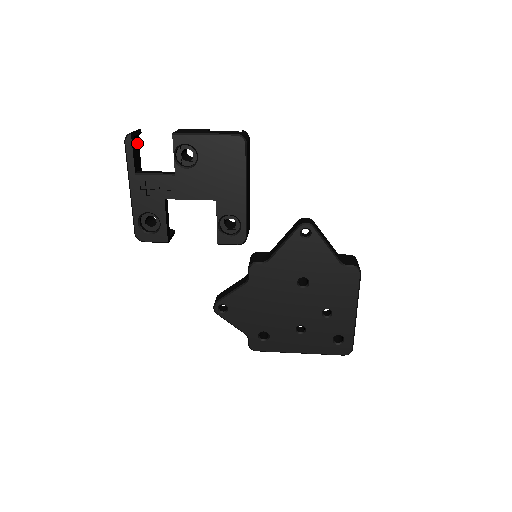
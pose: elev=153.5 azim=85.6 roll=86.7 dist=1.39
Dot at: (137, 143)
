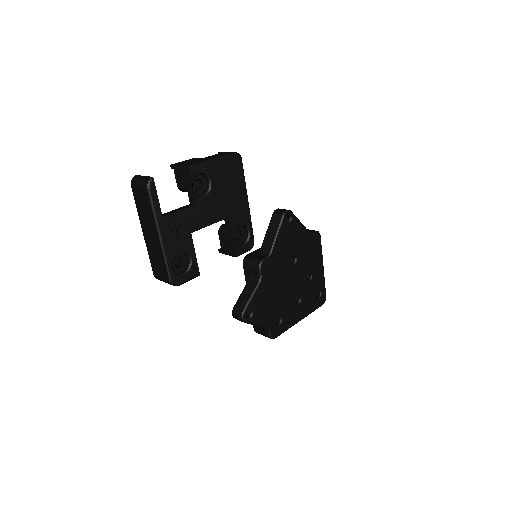
Dot at: occluded
